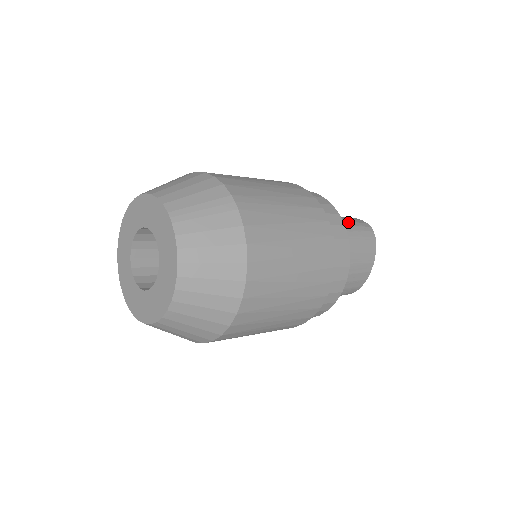
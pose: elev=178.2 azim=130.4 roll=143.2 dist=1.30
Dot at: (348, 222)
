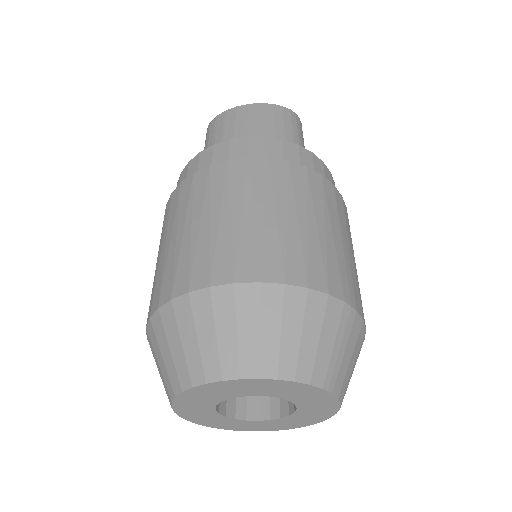
Dot at: (294, 135)
